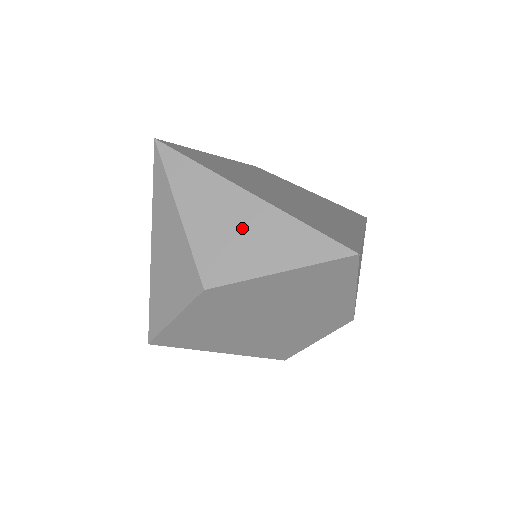
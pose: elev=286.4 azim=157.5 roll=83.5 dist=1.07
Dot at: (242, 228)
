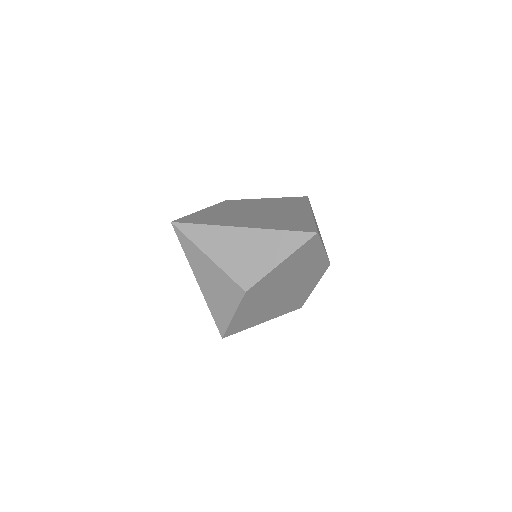
Dot at: (249, 249)
